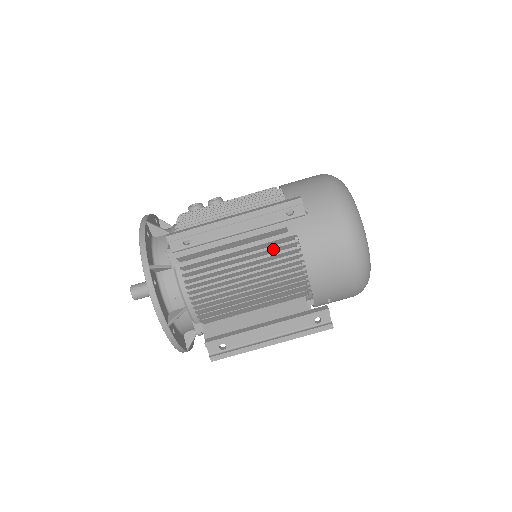
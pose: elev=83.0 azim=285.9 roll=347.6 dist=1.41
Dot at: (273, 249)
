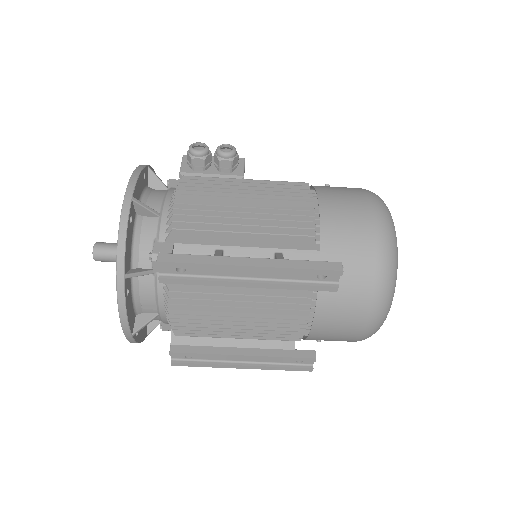
Dot at: occluded
